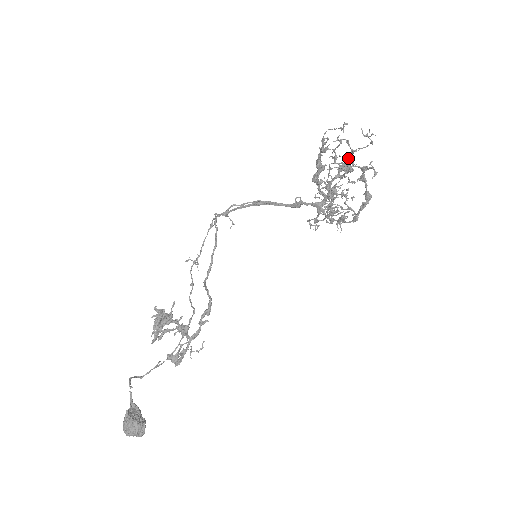
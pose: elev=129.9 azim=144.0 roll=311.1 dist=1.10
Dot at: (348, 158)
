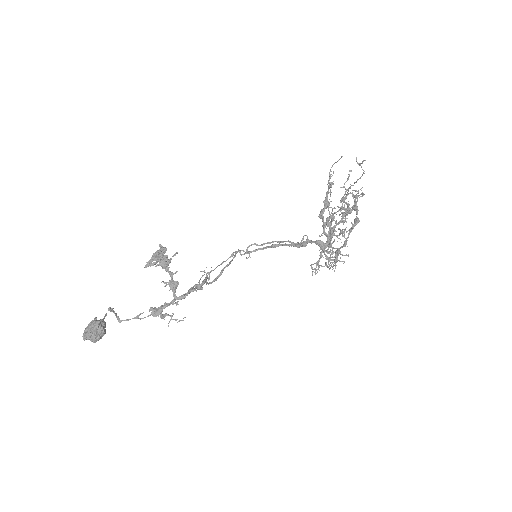
Dot at: (347, 194)
